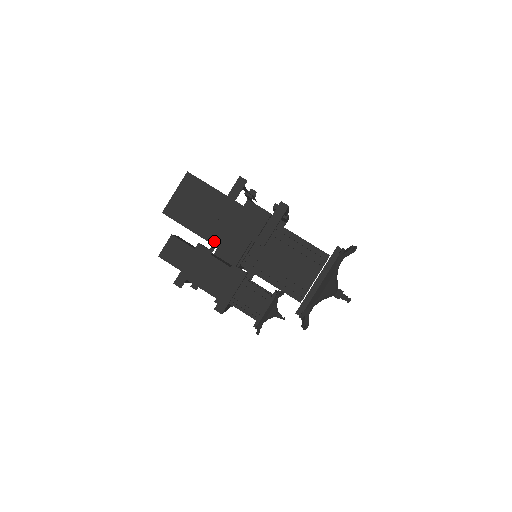
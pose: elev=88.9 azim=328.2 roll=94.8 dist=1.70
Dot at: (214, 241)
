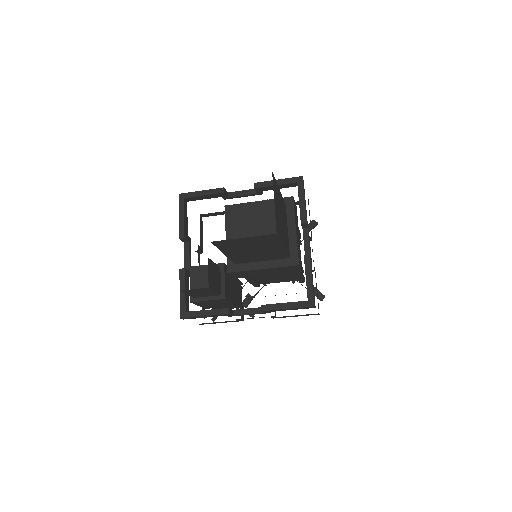
Dot at: (236, 261)
